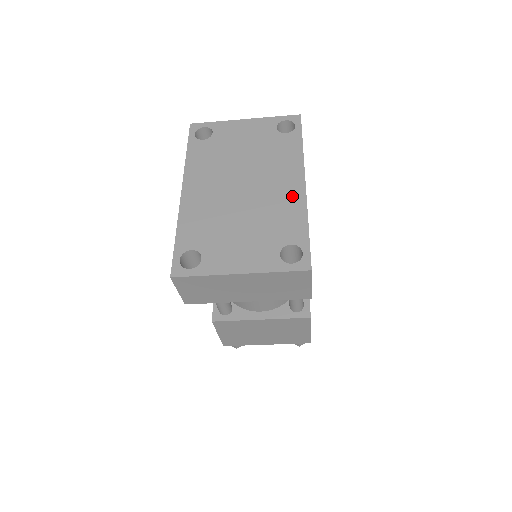
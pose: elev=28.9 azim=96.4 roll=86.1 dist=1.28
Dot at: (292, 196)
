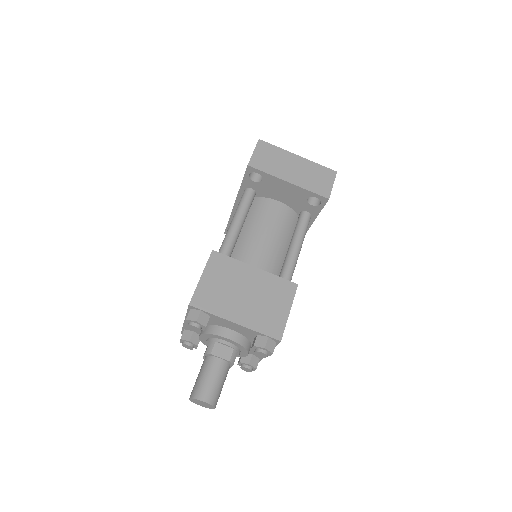
Dot at: occluded
